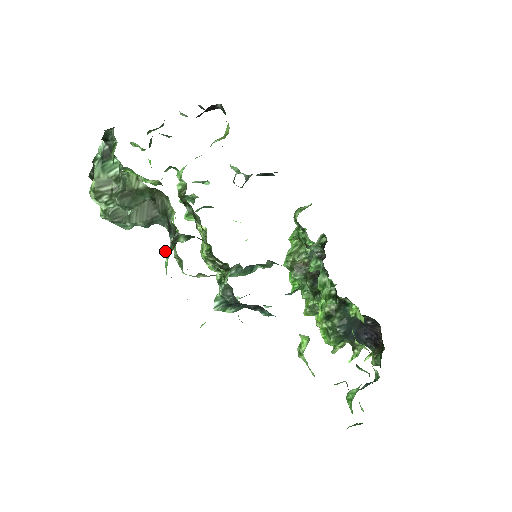
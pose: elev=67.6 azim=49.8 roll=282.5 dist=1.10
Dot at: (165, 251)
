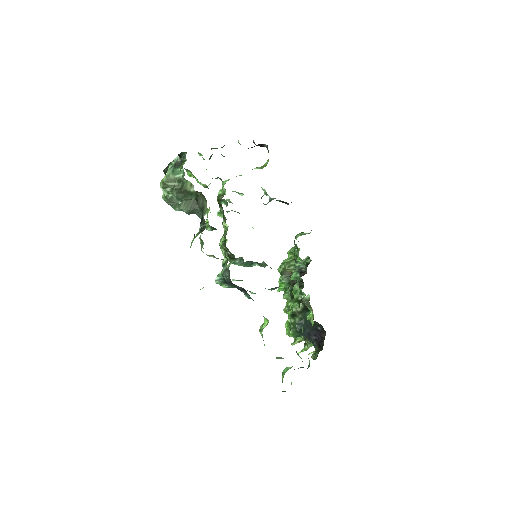
Dot at: occluded
